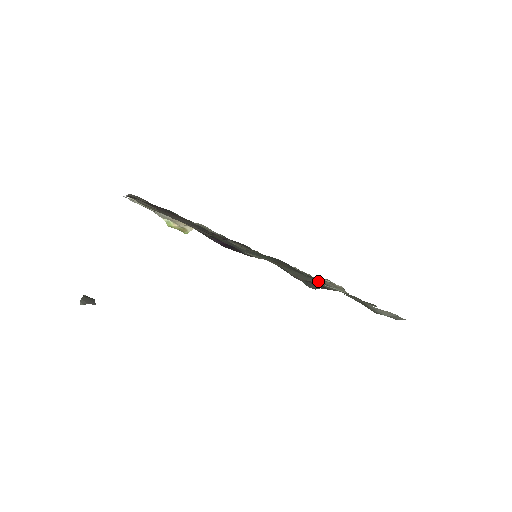
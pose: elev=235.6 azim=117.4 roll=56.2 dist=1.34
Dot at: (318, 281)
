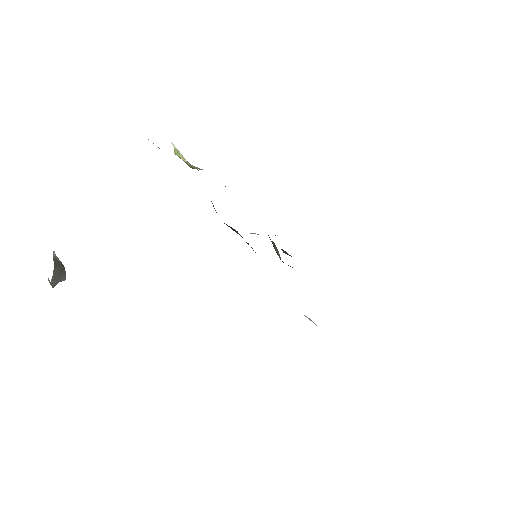
Dot at: occluded
